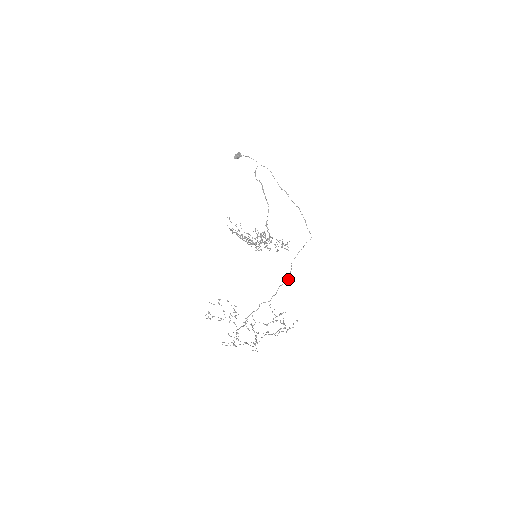
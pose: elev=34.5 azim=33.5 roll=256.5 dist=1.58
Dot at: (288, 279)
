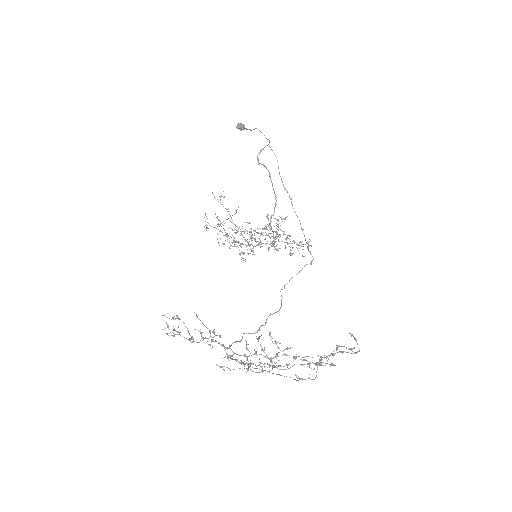
Dot at: (280, 308)
